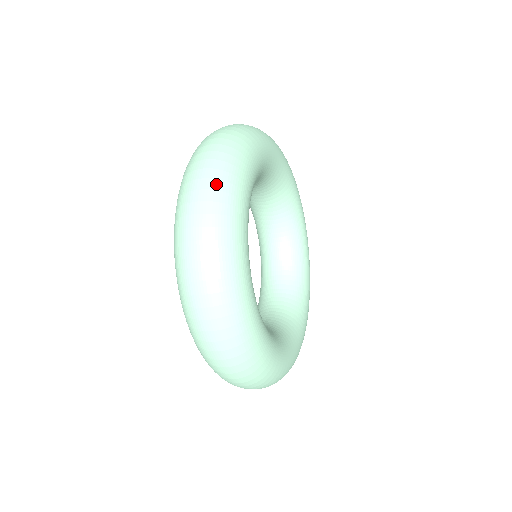
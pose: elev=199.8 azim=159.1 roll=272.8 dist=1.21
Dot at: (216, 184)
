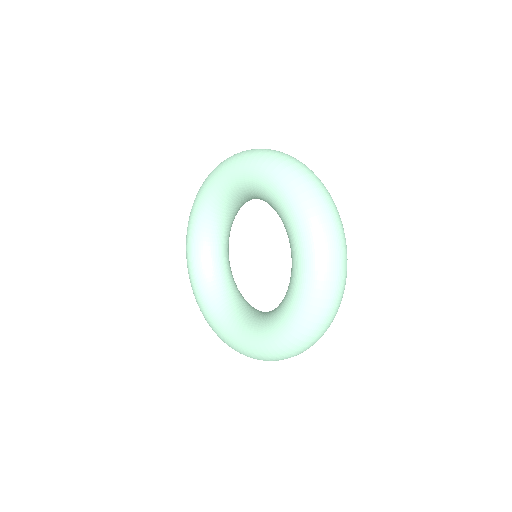
Dot at: occluded
